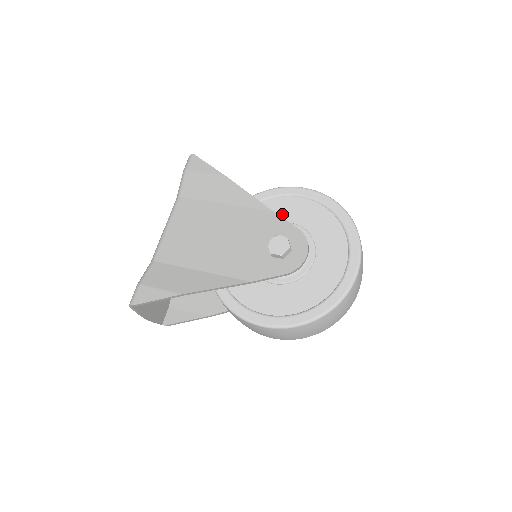
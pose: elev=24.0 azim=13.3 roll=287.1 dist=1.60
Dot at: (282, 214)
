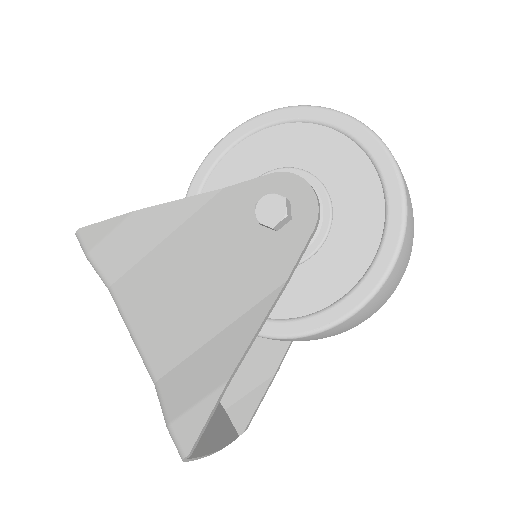
Dot at: (235, 183)
